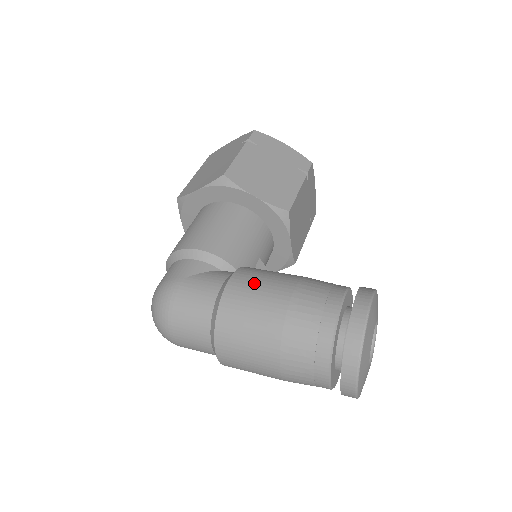
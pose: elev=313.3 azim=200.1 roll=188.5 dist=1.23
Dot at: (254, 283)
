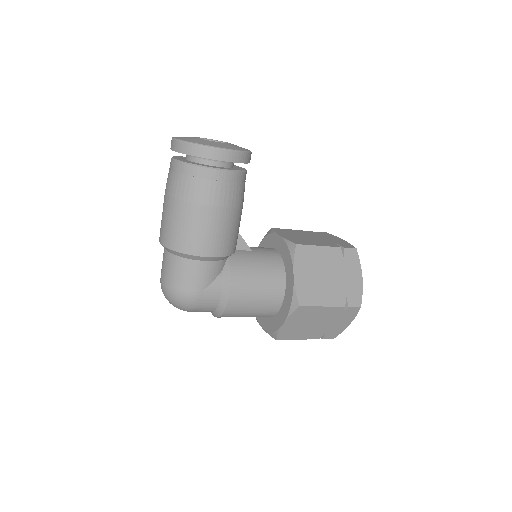
Dot at: occluded
